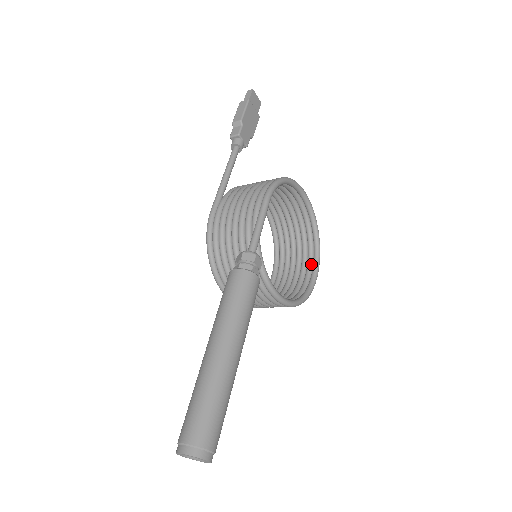
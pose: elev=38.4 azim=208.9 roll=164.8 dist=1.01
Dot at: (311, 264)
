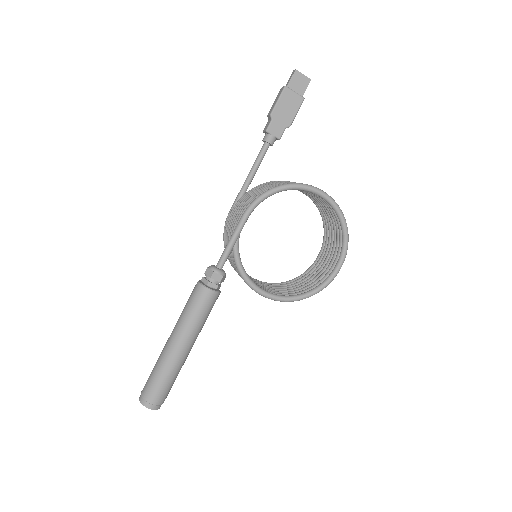
Dot at: (338, 257)
